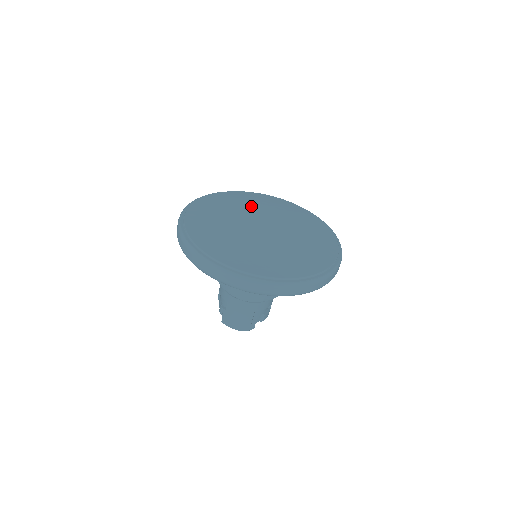
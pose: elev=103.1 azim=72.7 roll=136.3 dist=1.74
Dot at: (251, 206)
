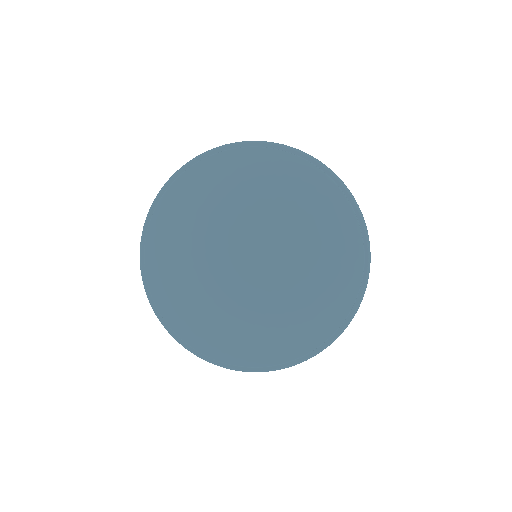
Dot at: (262, 206)
